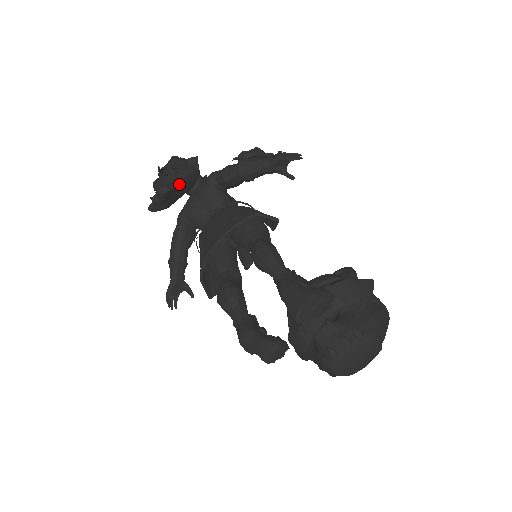
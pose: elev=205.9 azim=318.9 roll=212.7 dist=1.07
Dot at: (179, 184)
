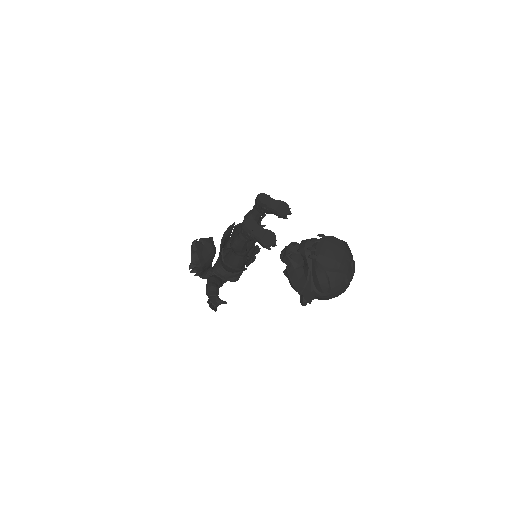
Dot at: (204, 244)
